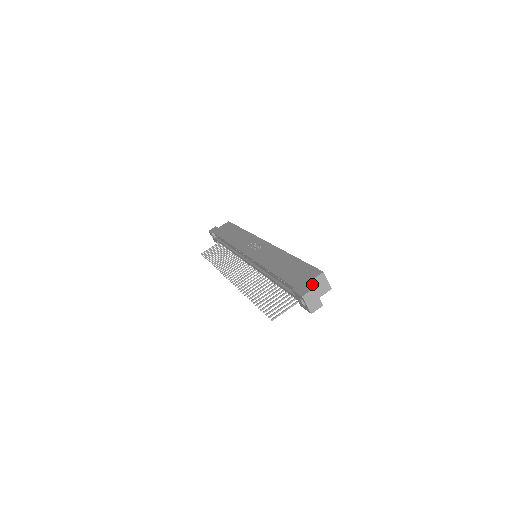
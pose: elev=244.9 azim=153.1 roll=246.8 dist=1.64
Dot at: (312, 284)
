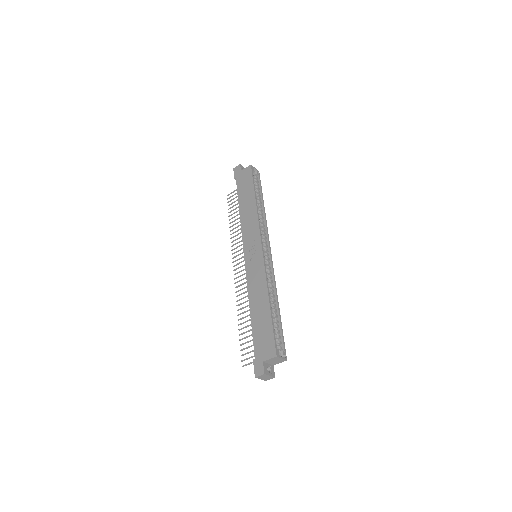
Dot at: (268, 361)
